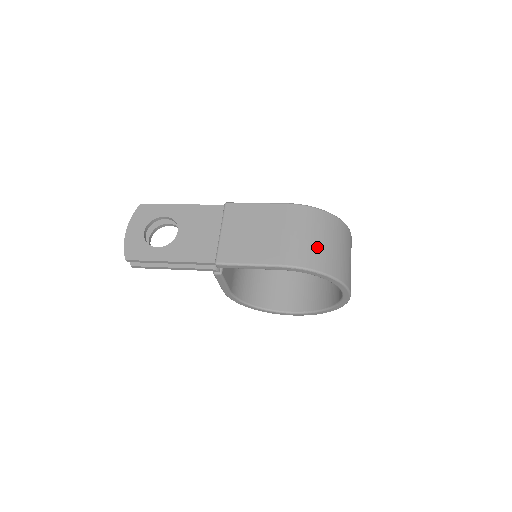
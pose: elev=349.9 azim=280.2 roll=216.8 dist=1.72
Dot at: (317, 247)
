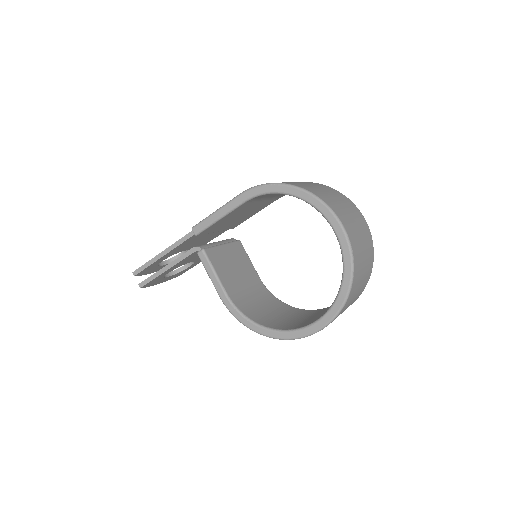
Dot at: occluded
